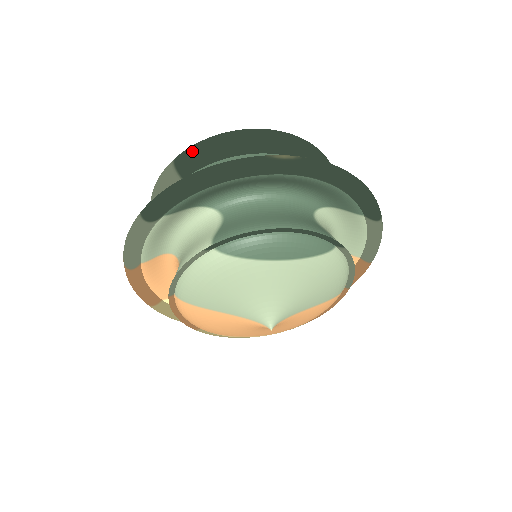
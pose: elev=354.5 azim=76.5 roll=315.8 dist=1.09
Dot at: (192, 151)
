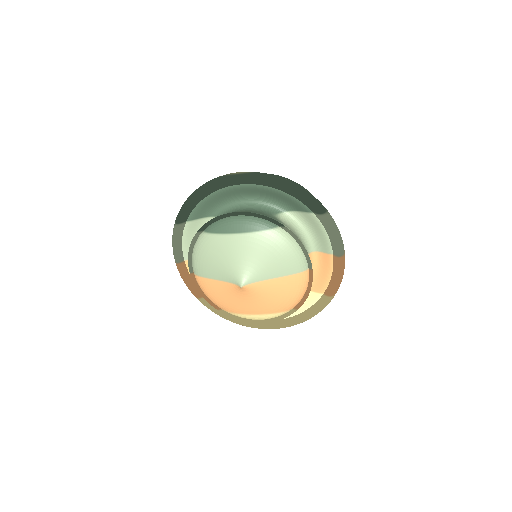
Dot at: occluded
